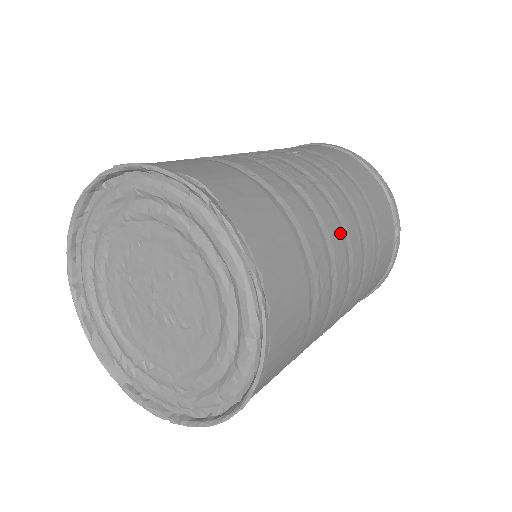
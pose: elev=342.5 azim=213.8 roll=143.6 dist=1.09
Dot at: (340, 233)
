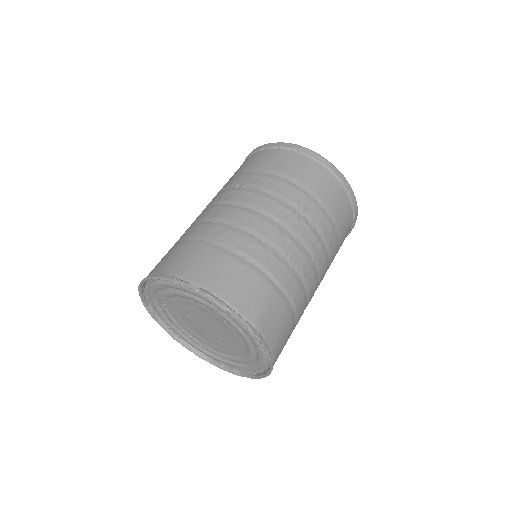
Dot at: occluded
